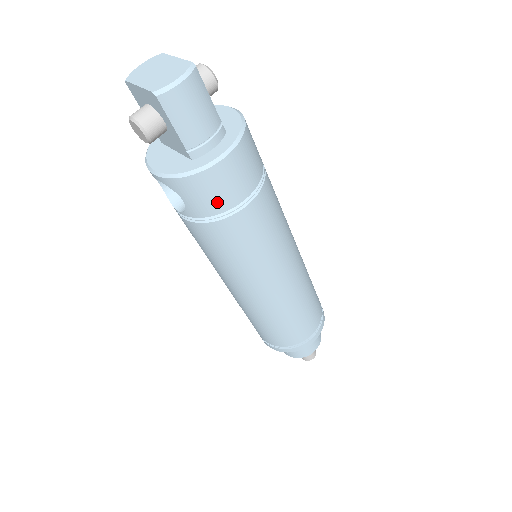
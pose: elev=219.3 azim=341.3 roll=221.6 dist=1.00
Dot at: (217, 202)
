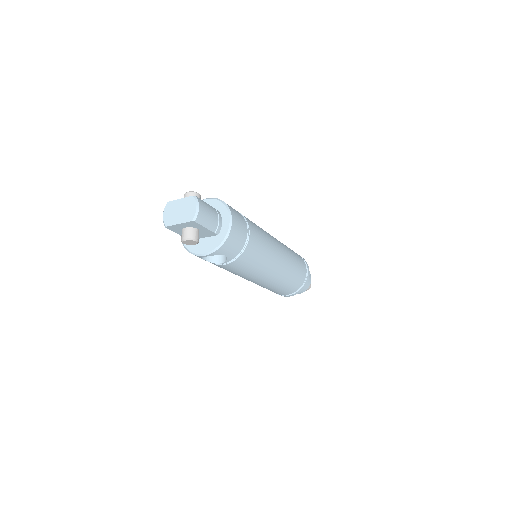
Dot at: (240, 243)
